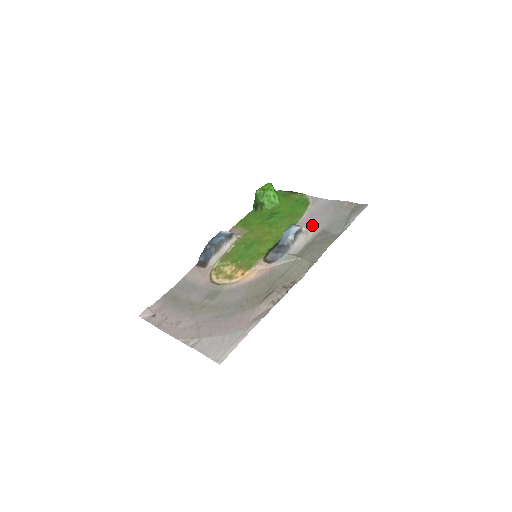
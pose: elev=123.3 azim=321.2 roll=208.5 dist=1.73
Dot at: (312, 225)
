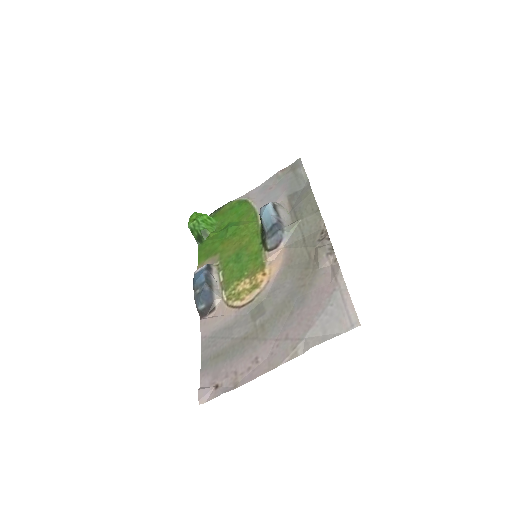
Dot at: occluded
